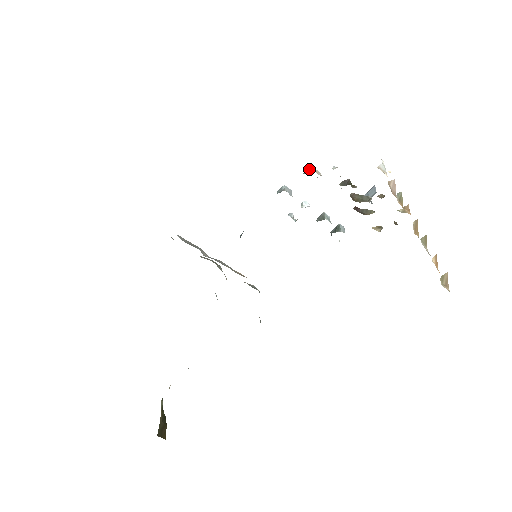
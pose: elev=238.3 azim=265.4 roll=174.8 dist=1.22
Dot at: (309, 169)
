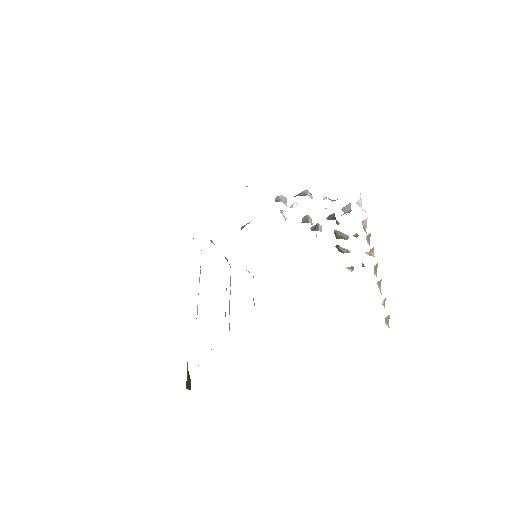
Dot at: (304, 192)
